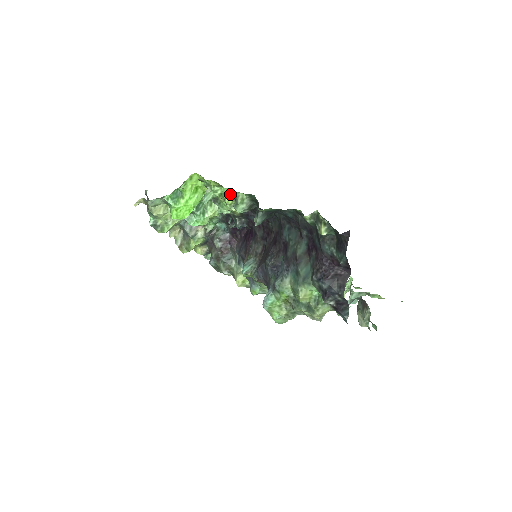
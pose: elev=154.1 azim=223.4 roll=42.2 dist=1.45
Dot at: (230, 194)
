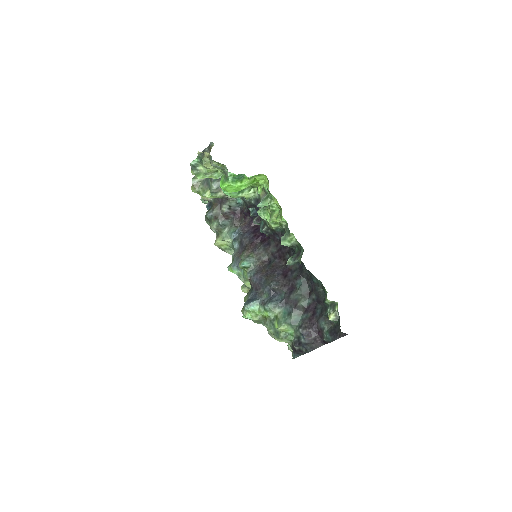
Dot at: (283, 223)
